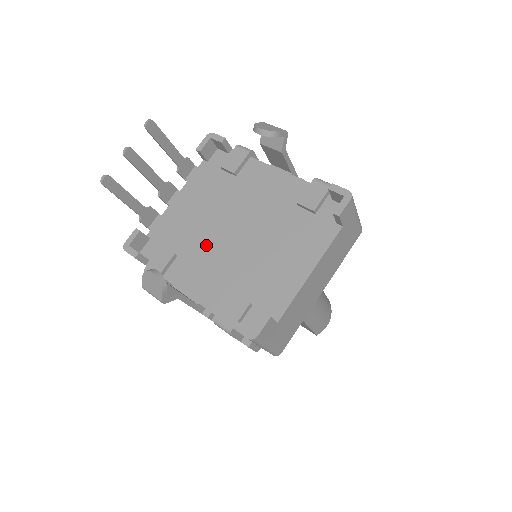
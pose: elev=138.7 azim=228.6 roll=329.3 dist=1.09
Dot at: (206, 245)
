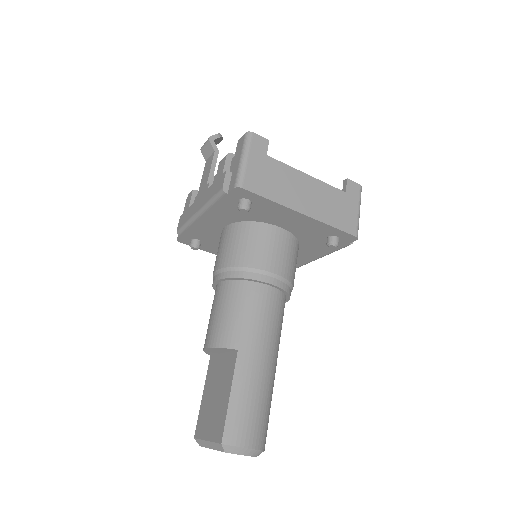
Dot at: occluded
